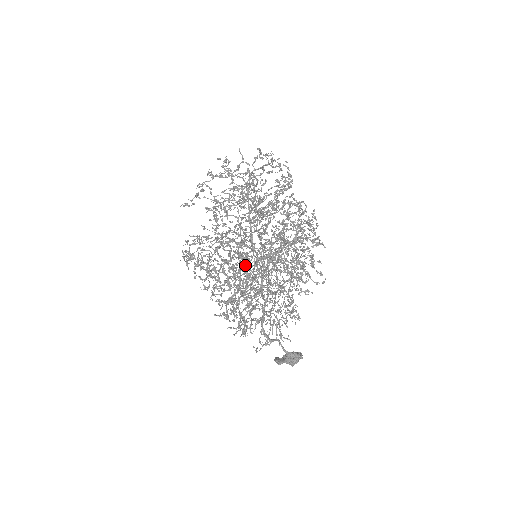
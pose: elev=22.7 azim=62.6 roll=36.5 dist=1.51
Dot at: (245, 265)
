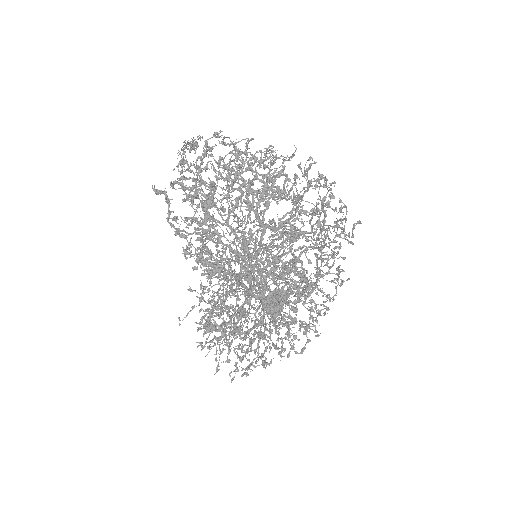
Dot at: occluded
